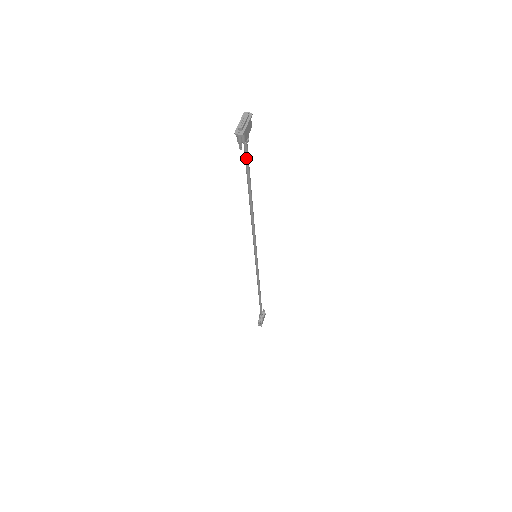
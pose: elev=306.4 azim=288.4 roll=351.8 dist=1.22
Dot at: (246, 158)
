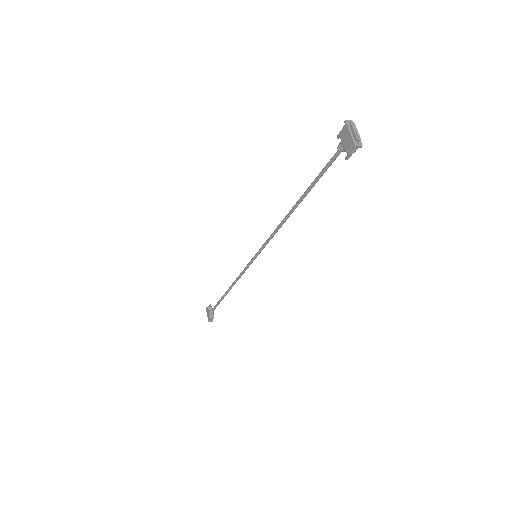
Dot at: occluded
